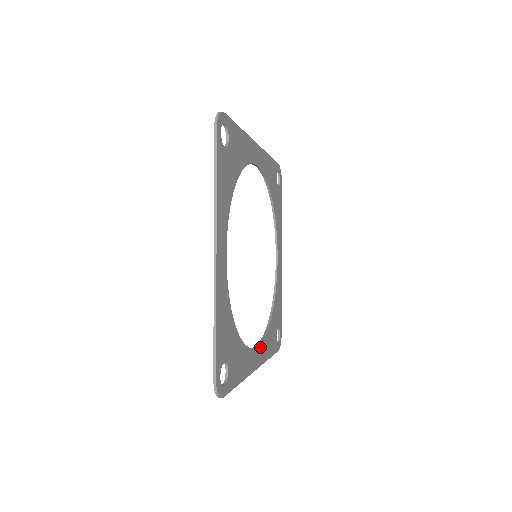
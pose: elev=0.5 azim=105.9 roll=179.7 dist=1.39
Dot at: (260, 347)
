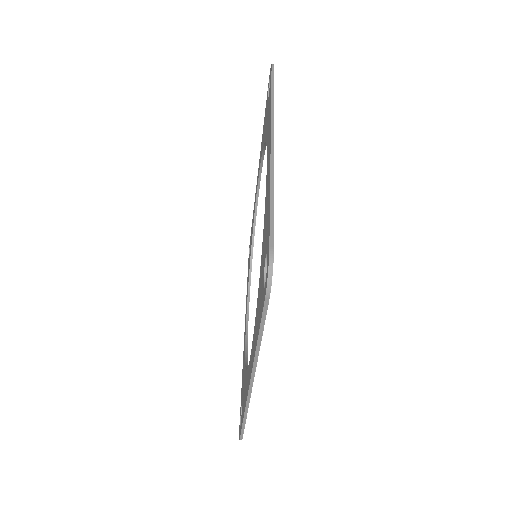
Dot at: occluded
